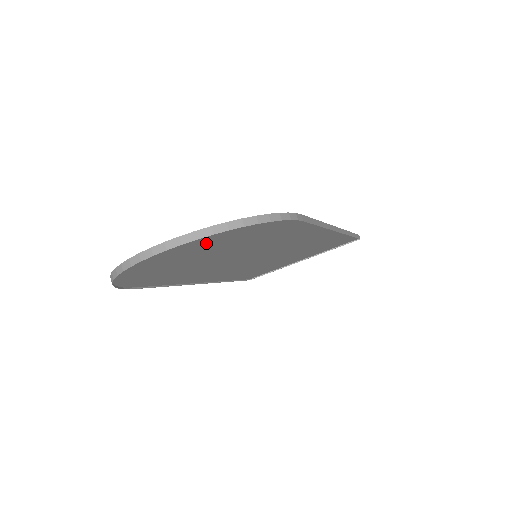
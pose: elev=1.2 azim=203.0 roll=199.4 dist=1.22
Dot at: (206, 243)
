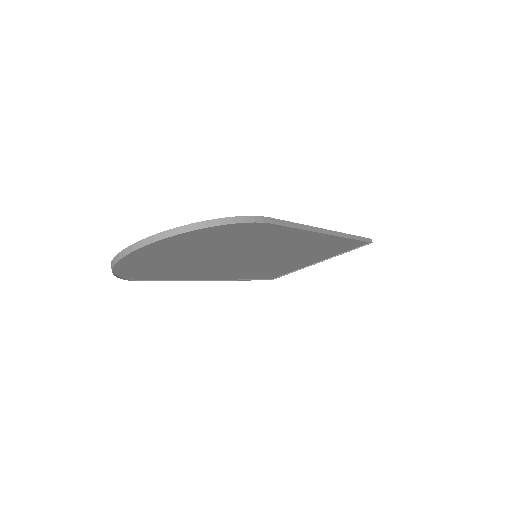
Dot at: (182, 242)
